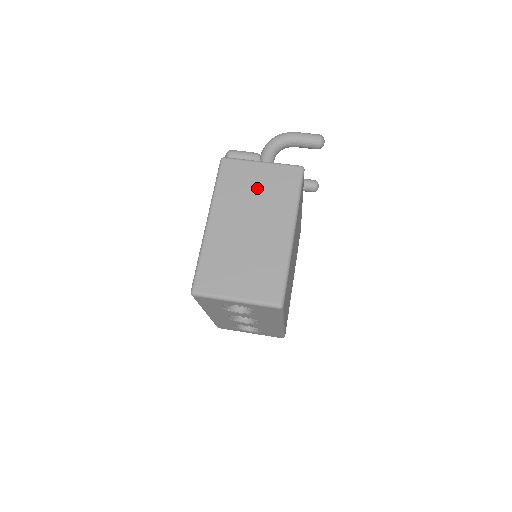
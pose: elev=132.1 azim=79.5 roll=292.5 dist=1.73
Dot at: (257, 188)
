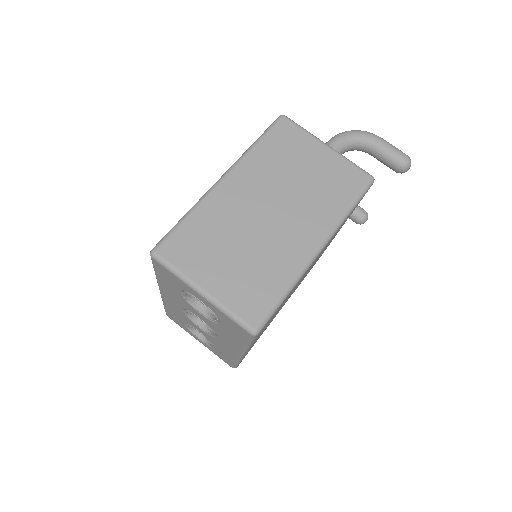
Dot at: (305, 172)
